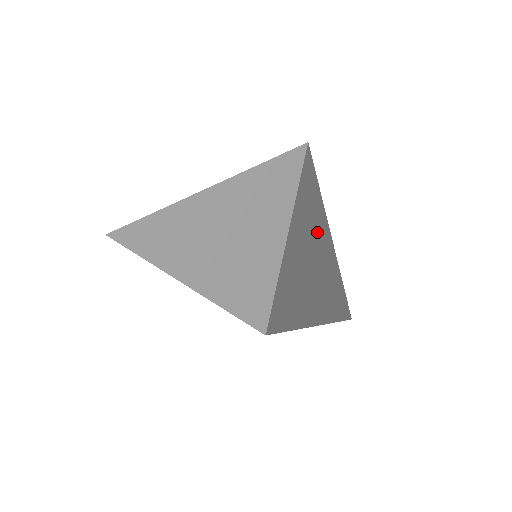
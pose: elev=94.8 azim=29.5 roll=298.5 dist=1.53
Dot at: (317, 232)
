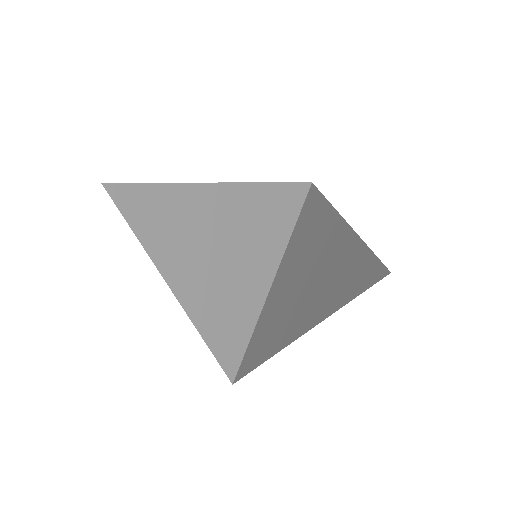
Dot at: (327, 237)
